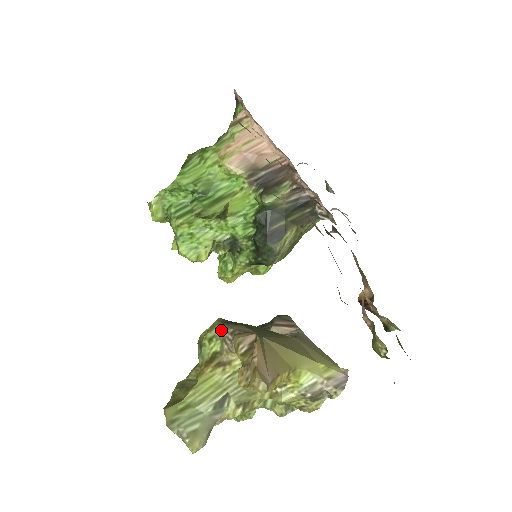
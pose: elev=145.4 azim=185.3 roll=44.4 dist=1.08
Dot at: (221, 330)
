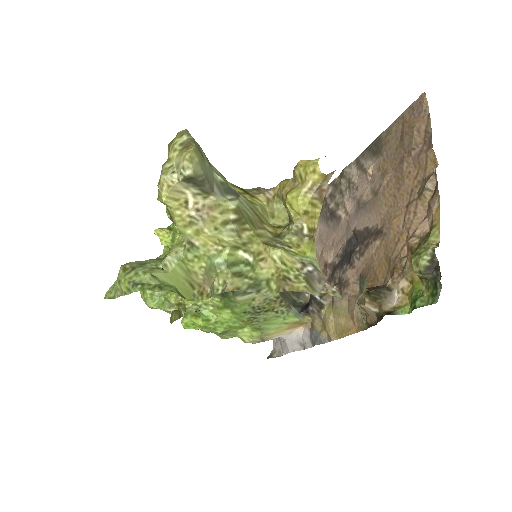
Dot at: (259, 187)
